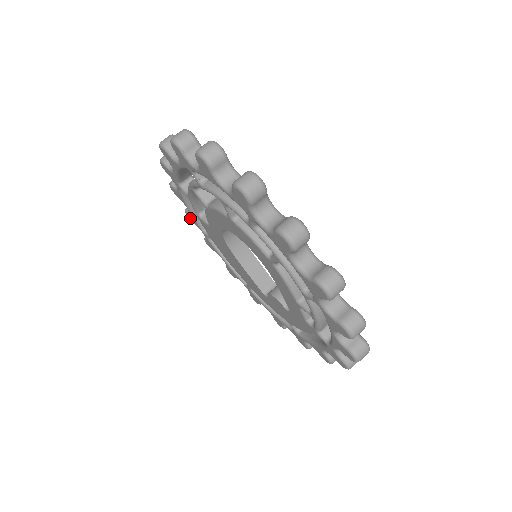
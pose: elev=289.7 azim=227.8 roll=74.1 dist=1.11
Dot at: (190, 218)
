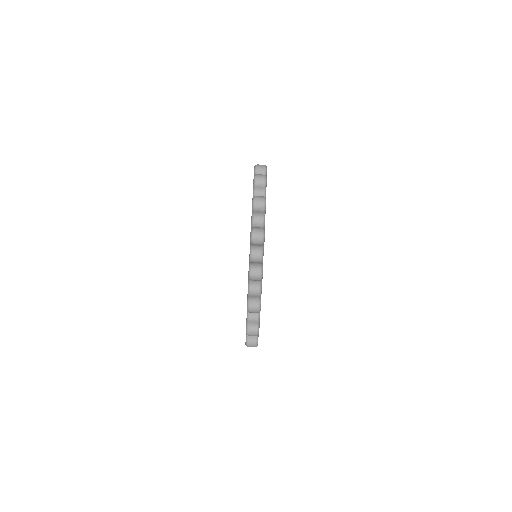
Dot at: occluded
